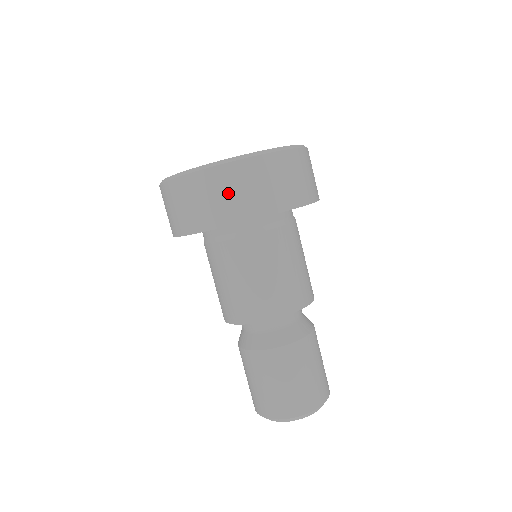
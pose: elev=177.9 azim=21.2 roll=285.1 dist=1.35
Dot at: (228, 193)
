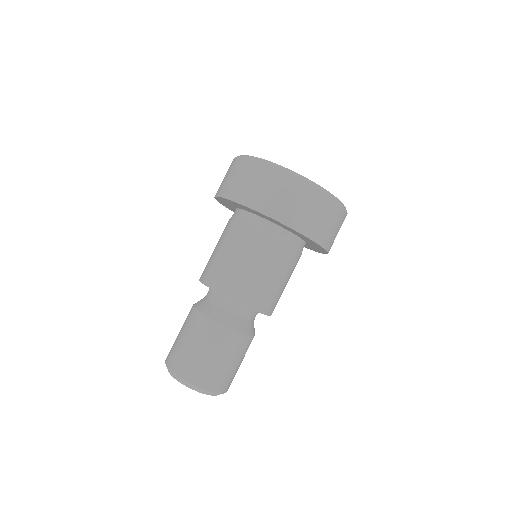
Dot at: (271, 189)
